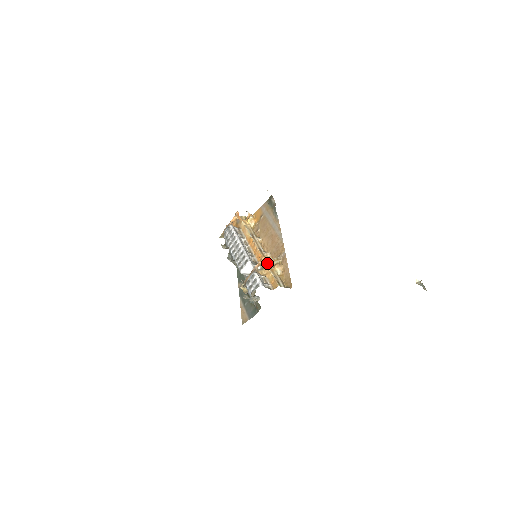
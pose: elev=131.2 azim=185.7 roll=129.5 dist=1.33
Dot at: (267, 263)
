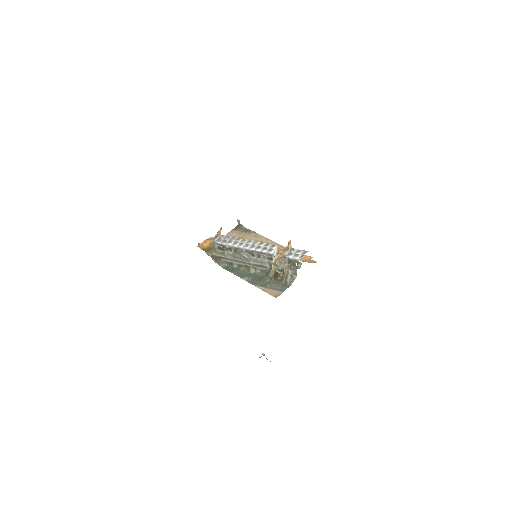
Dot at: occluded
